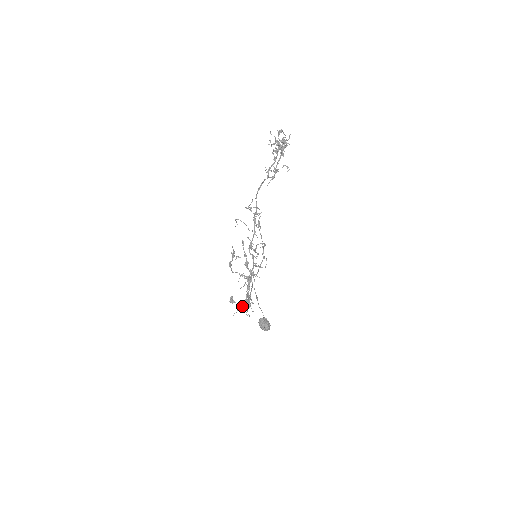
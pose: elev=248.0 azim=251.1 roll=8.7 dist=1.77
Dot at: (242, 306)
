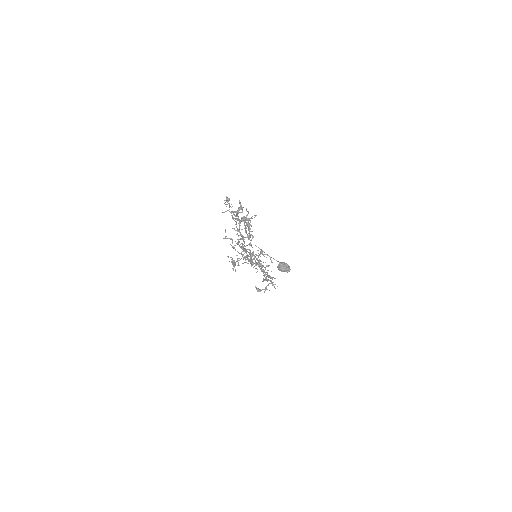
Dot at: occluded
